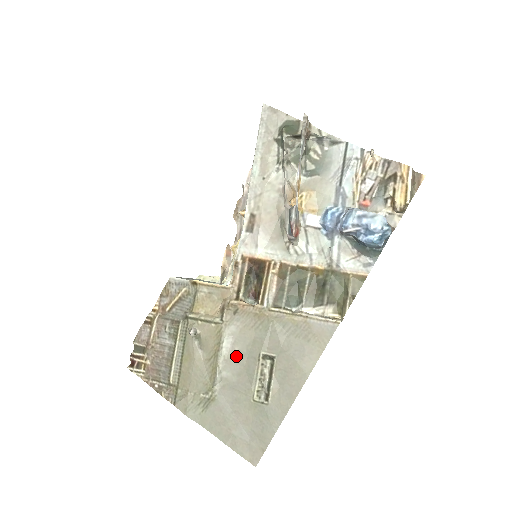
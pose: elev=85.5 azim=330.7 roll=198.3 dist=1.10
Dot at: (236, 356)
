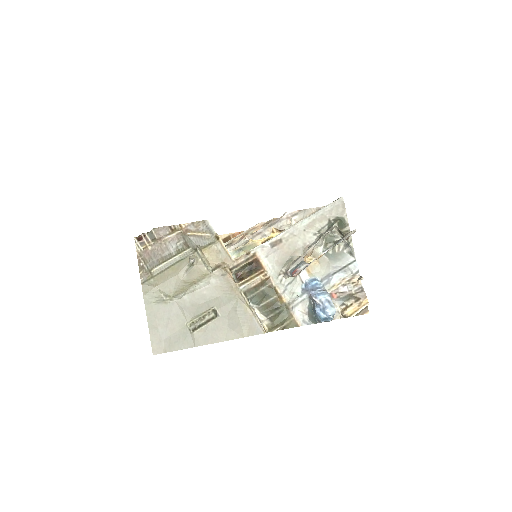
Dot at: (201, 295)
